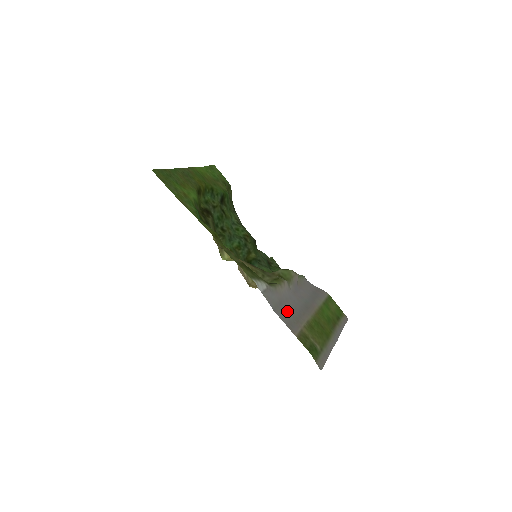
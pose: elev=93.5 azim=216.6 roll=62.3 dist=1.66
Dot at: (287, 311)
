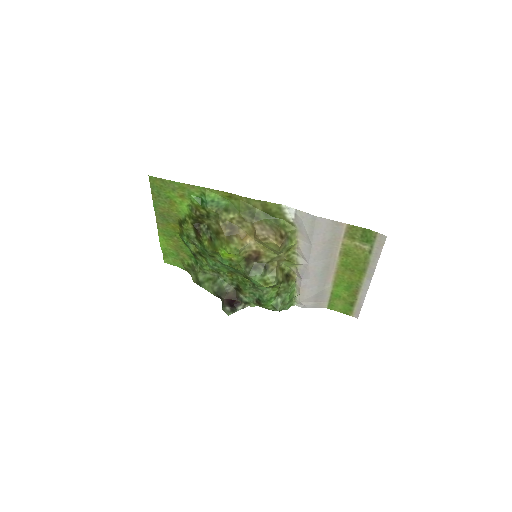
Dot at: (321, 238)
